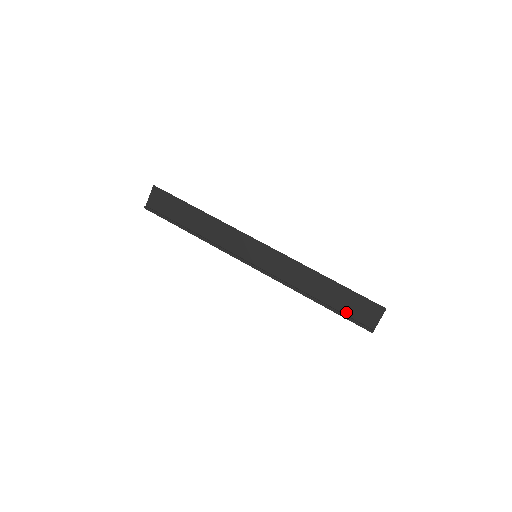
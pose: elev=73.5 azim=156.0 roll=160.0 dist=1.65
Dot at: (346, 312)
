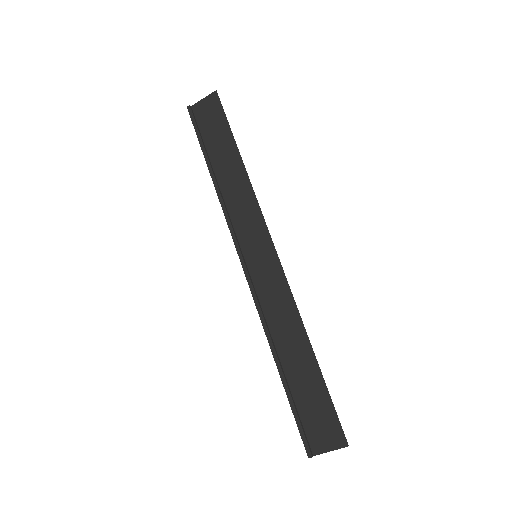
Dot at: (300, 406)
